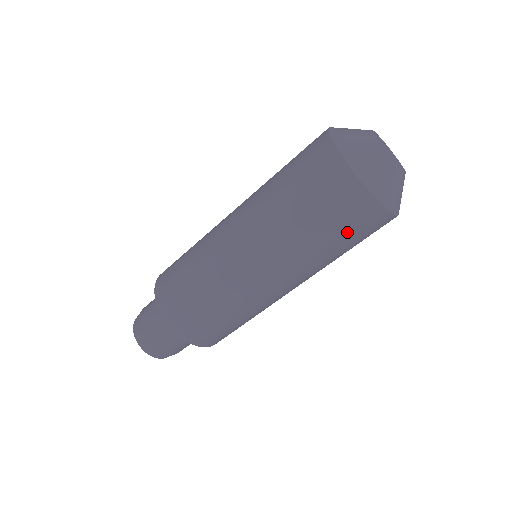
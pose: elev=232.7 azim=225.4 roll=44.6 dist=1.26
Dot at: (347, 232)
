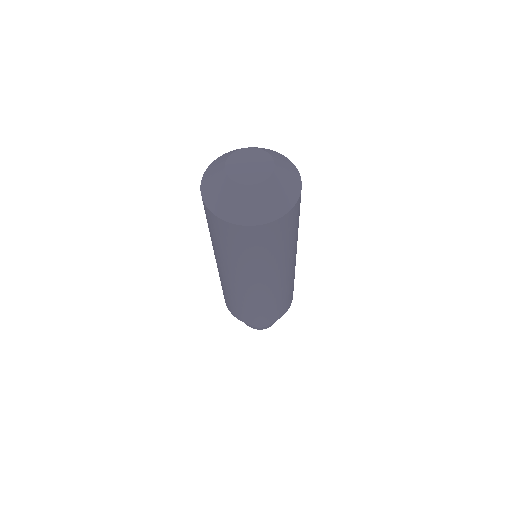
Dot at: (265, 245)
